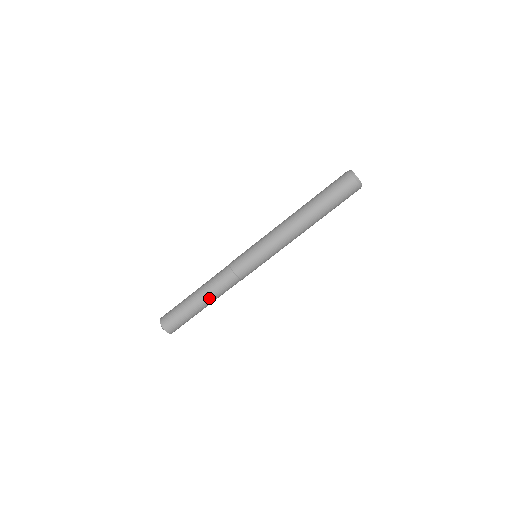
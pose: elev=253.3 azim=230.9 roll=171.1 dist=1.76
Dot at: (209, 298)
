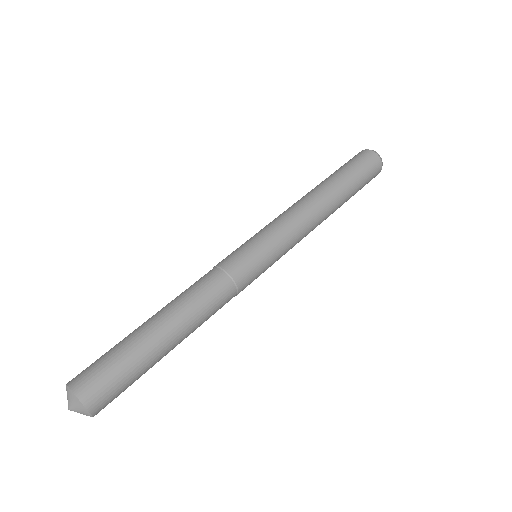
Dot at: (182, 323)
